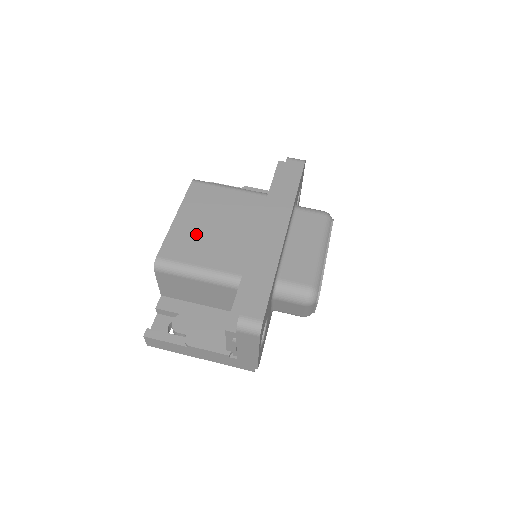
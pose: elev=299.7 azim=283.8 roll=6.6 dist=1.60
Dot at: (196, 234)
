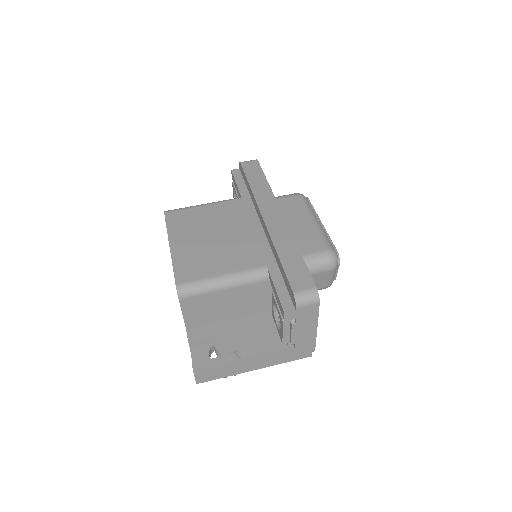
Dot at: (200, 251)
